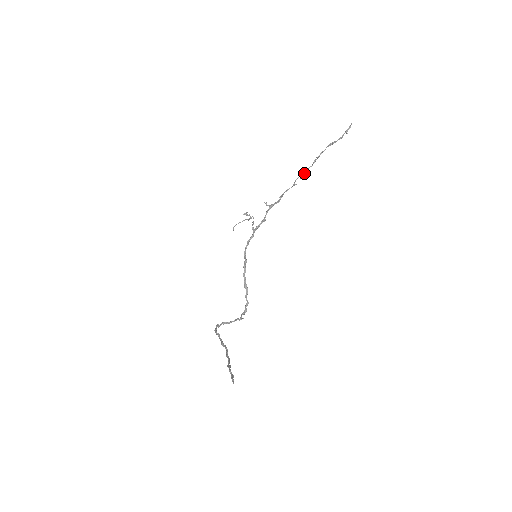
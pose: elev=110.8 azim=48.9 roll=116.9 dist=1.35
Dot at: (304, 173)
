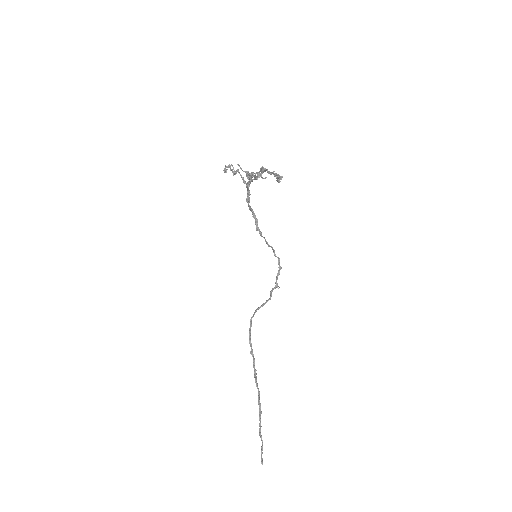
Dot at: occluded
